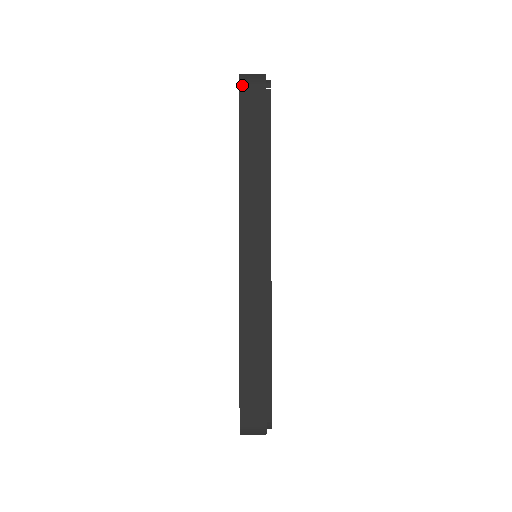
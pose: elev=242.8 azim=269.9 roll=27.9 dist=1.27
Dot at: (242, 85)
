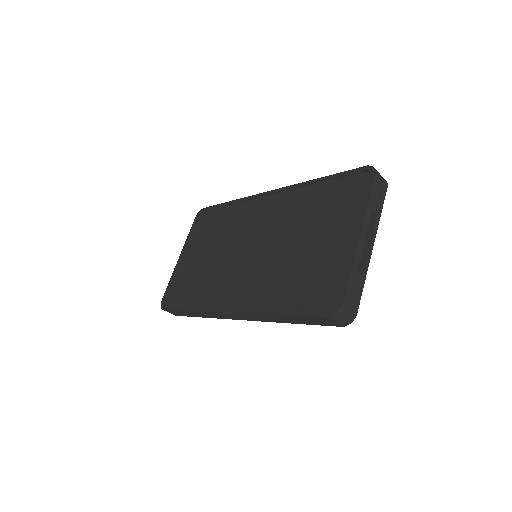
Dot at: (328, 319)
